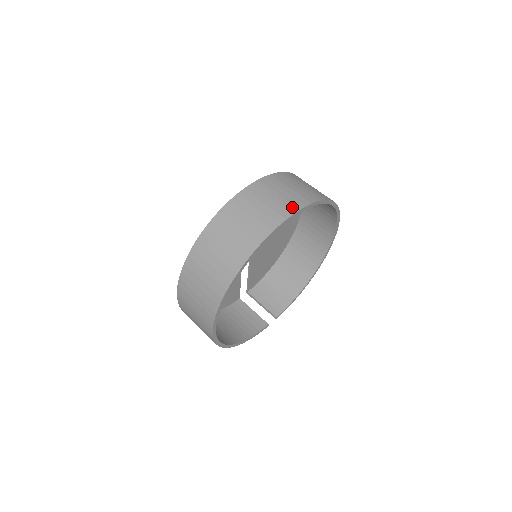
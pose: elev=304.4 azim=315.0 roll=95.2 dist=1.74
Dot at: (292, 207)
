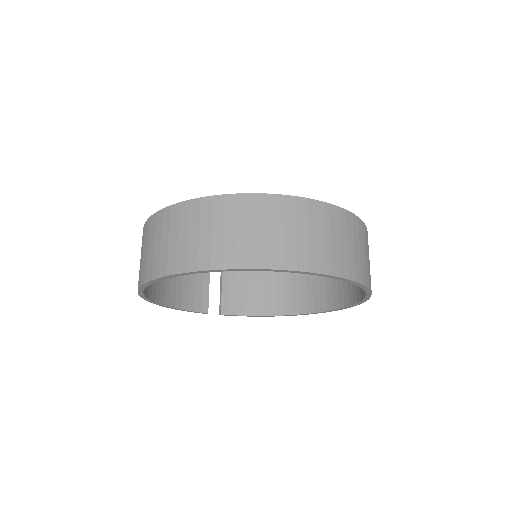
Dot at: (328, 265)
